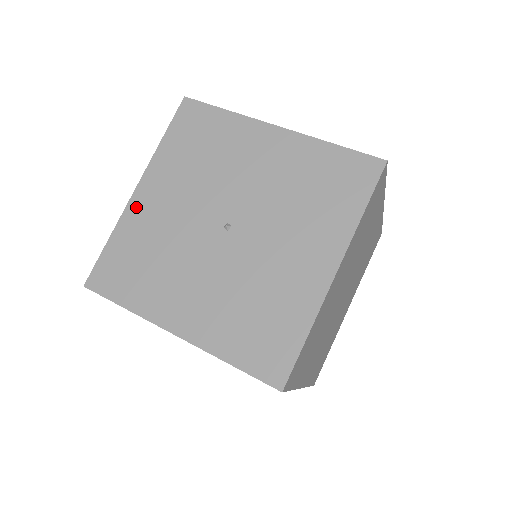
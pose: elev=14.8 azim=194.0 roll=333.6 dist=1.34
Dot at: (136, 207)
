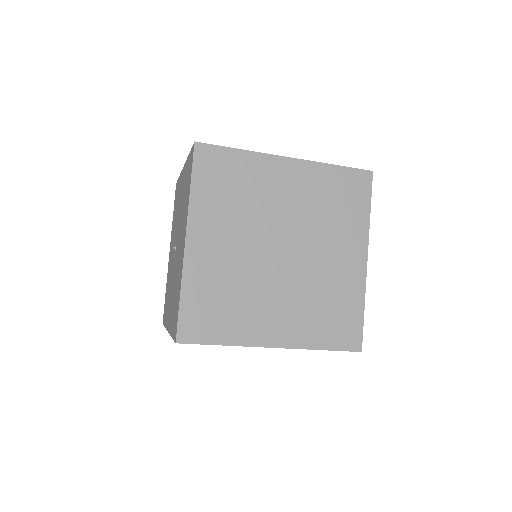
Dot at: occluded
